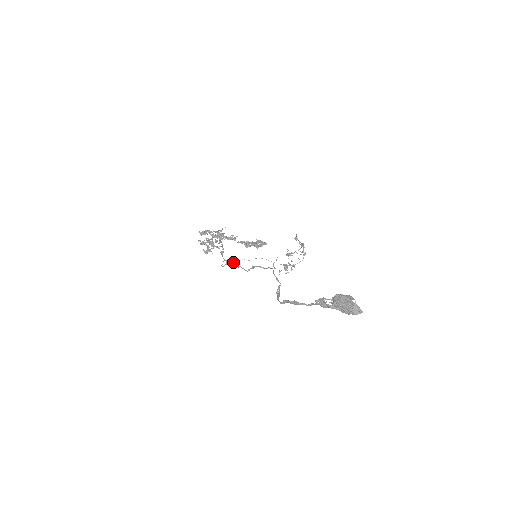
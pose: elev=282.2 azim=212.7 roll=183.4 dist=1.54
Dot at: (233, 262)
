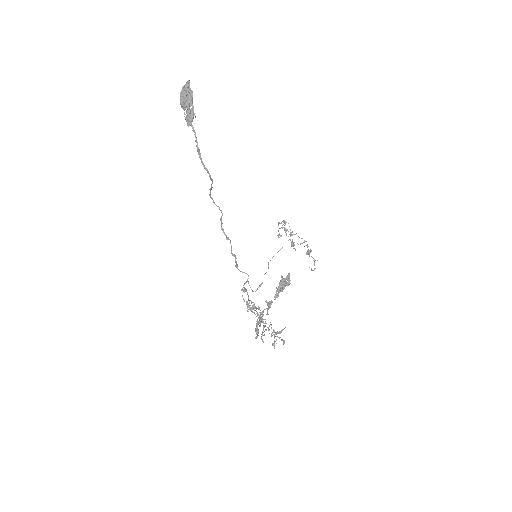
Dot at: (235, 265)
